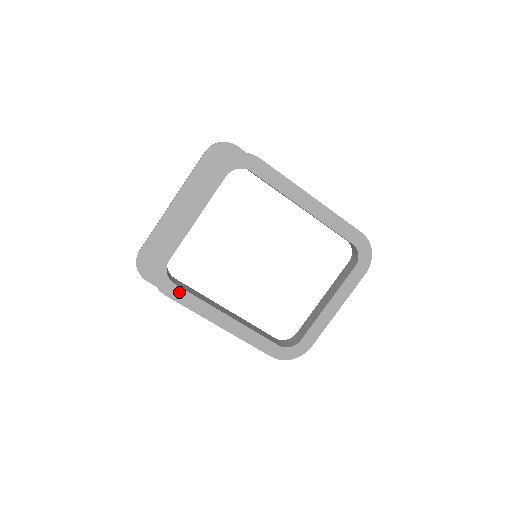
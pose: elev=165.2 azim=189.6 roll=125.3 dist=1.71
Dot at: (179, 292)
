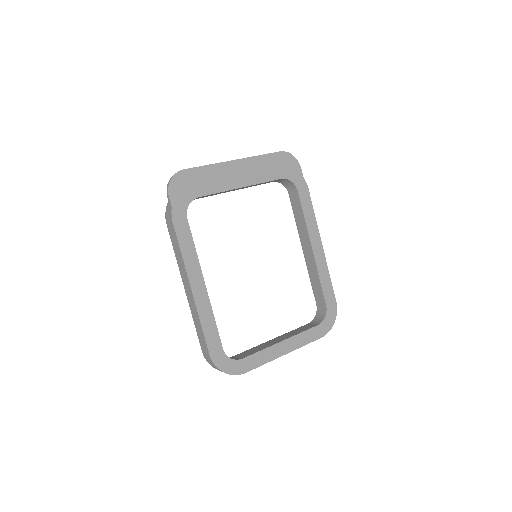
Dot at: (185, 228)
